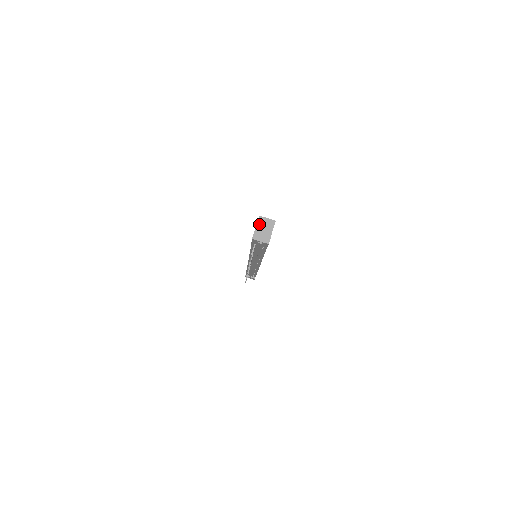
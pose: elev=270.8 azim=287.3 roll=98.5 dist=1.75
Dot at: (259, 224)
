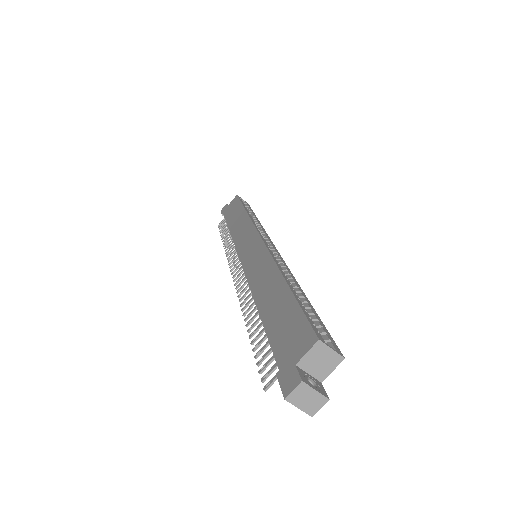
Dot at: (310, 355)
